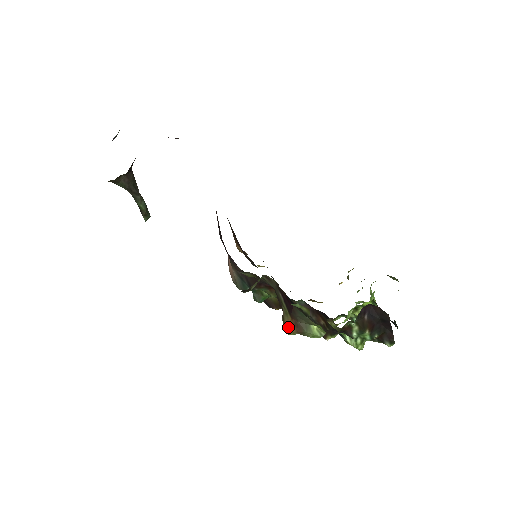
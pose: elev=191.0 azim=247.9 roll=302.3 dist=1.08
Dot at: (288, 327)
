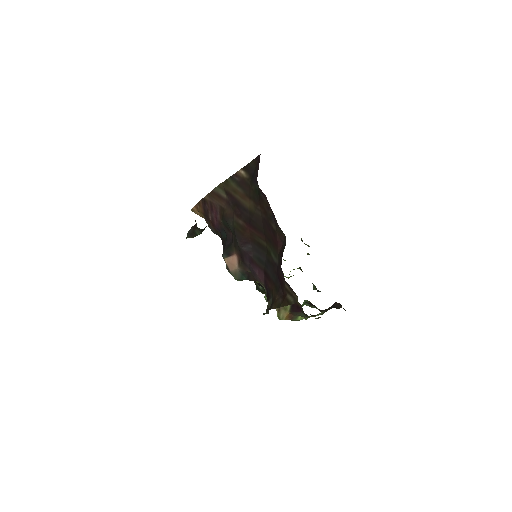
Dot at: (283, 317)
